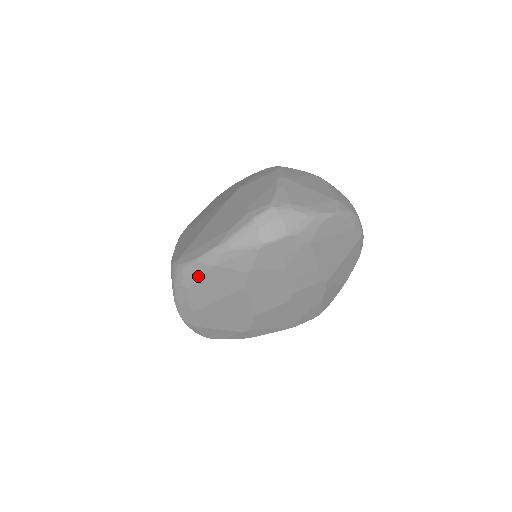
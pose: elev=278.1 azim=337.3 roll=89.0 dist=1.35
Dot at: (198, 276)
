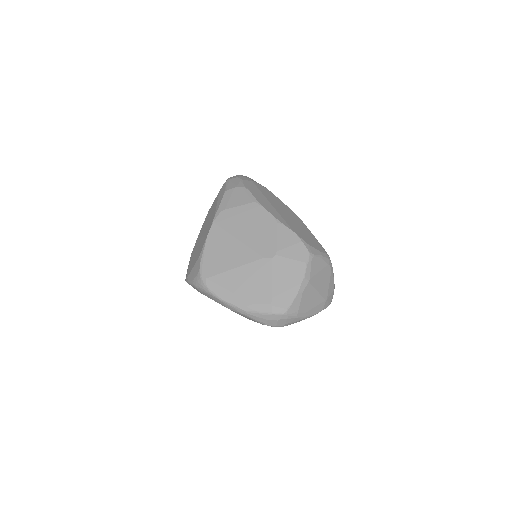
Dot at: (215, 301)
